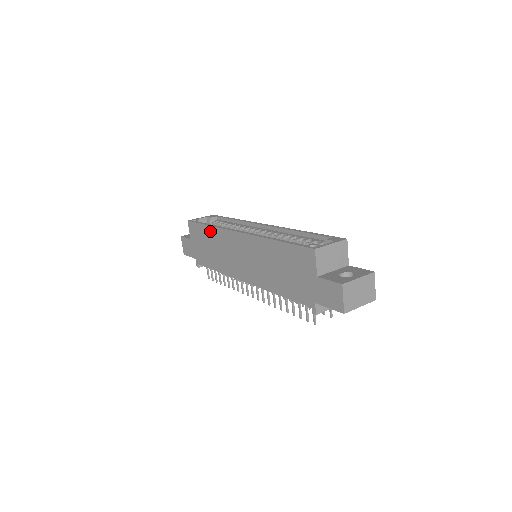
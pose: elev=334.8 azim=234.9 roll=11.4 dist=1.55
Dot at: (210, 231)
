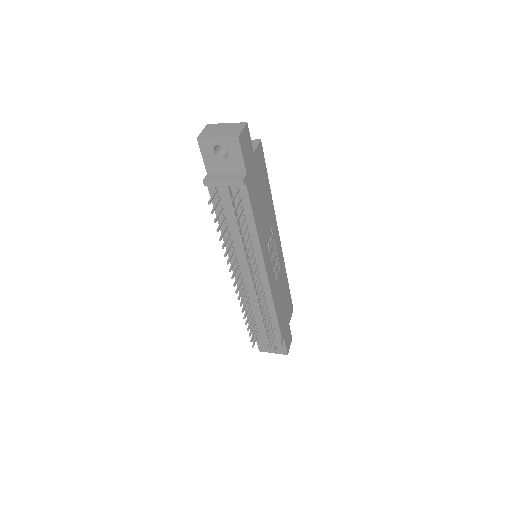
Dot at: occluded
